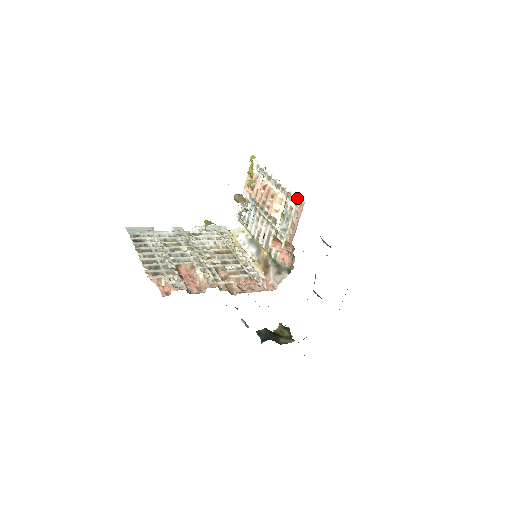
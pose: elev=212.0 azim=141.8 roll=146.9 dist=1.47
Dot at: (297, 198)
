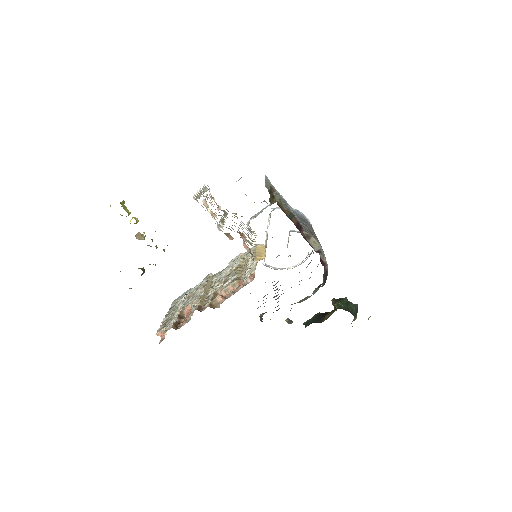
Dot at: occluded
